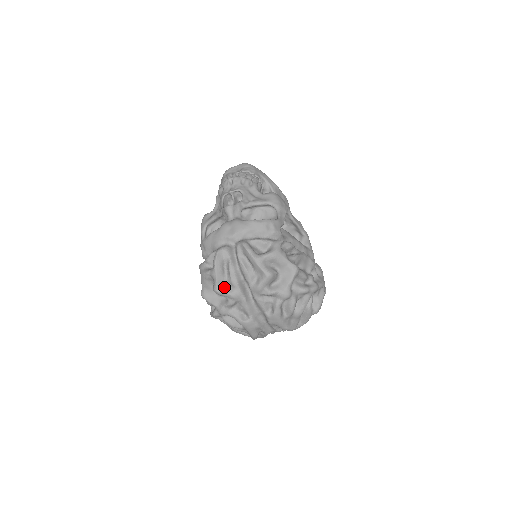
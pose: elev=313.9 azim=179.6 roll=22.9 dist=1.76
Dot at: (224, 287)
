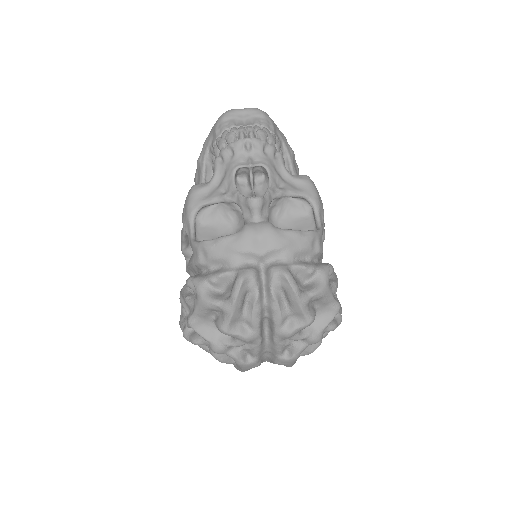
Dot at: (237, 326)
